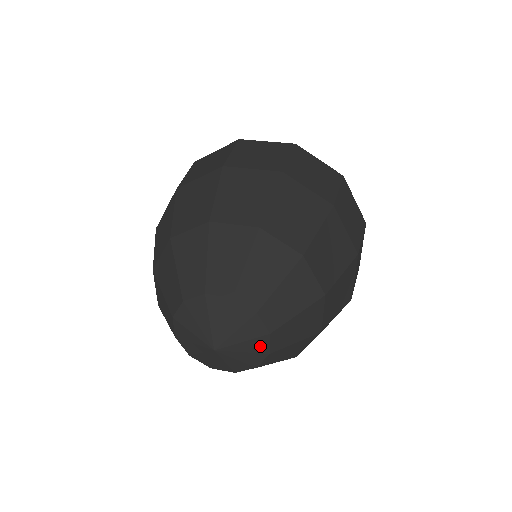
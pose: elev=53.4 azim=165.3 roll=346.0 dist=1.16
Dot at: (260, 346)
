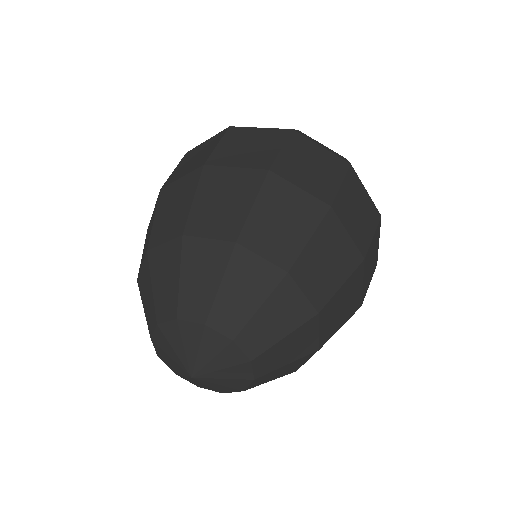
Dot at: (242, 373)
